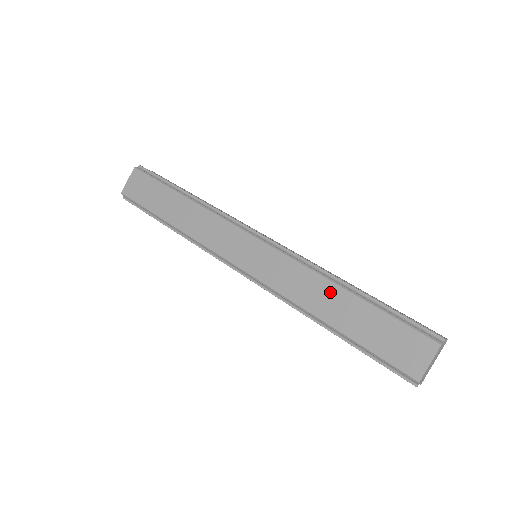
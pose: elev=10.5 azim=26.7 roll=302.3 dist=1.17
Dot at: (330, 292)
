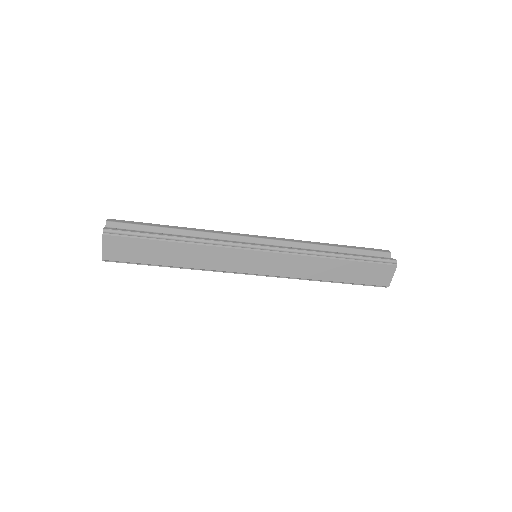
Dot at: (327, 264)
